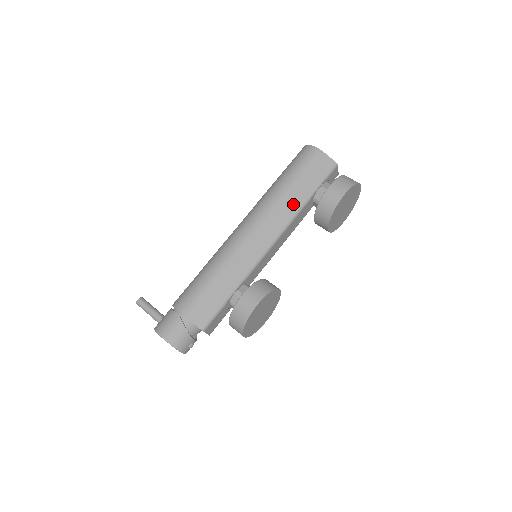
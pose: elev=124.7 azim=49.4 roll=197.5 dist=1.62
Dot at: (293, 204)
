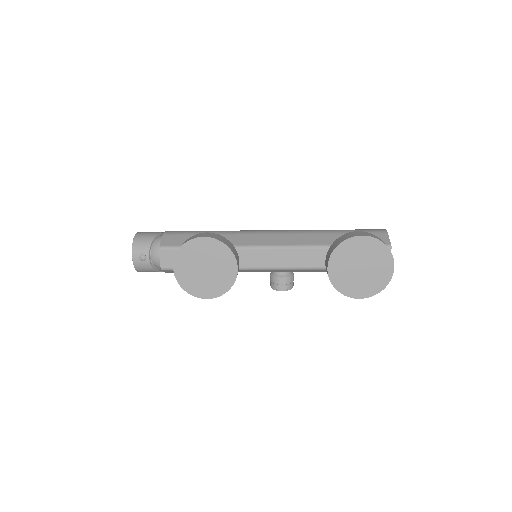
Dot at: (321, 239)
